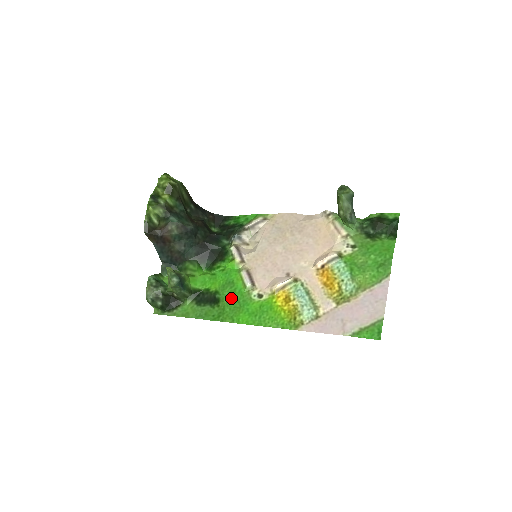
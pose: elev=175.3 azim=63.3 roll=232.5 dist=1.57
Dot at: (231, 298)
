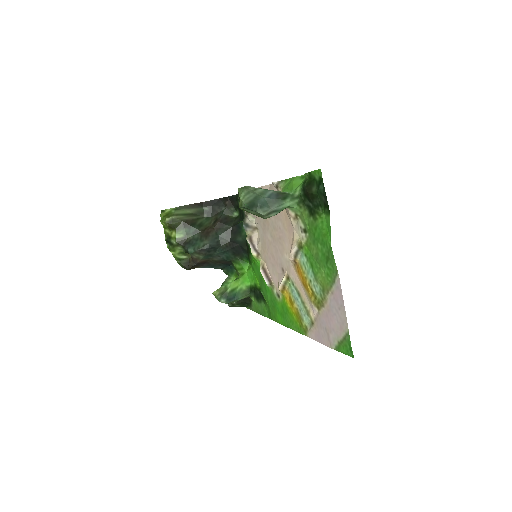
Dot at: (267, 297)
